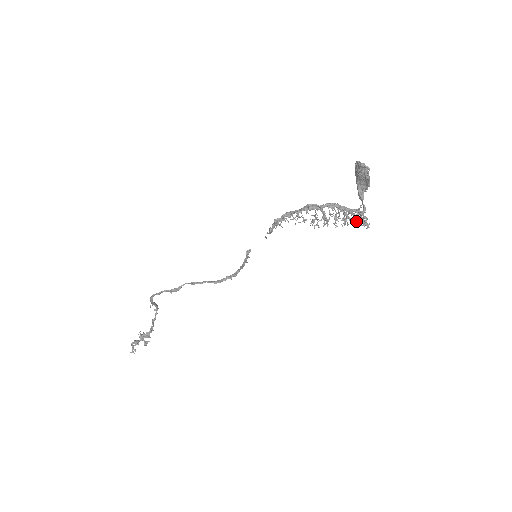
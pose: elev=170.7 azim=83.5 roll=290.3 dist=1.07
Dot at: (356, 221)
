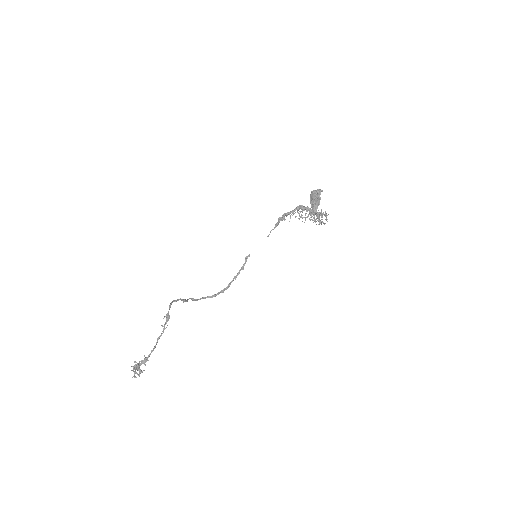
Dot at: occluded
